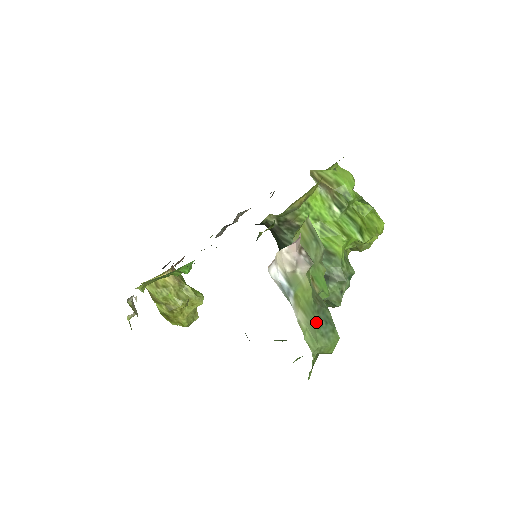
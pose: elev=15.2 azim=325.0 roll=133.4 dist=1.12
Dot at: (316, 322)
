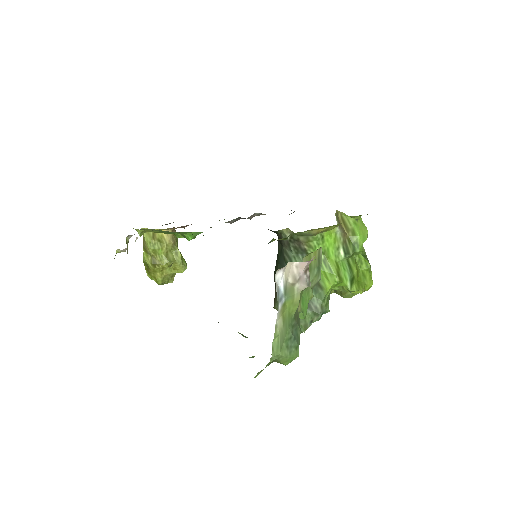
Dot at: (288, 334)
